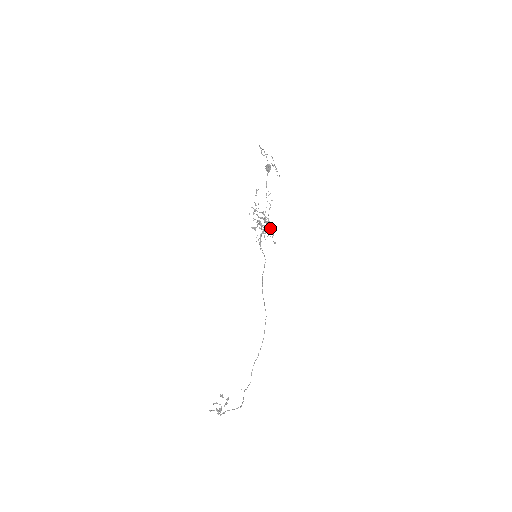
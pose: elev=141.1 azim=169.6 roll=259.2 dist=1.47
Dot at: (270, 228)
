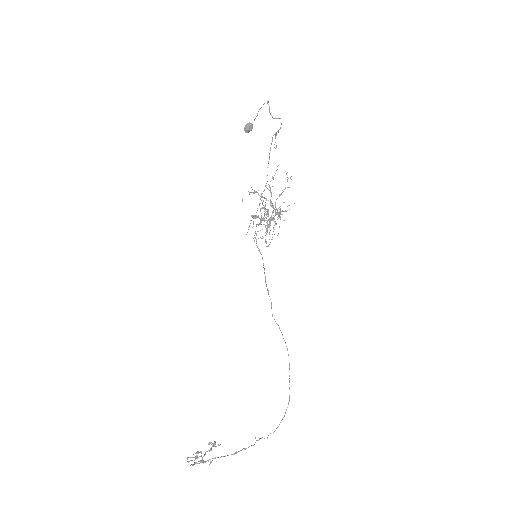
Dot at: occluded
